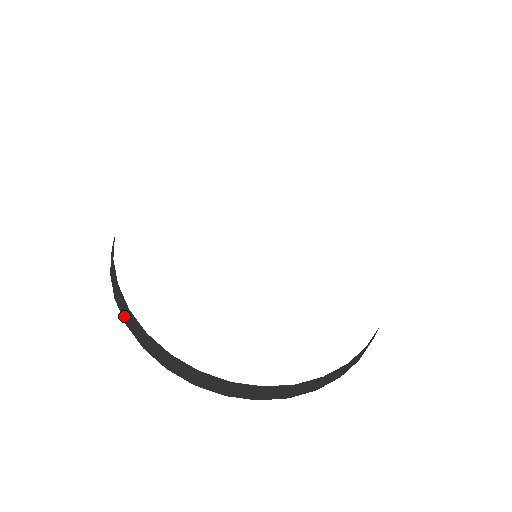
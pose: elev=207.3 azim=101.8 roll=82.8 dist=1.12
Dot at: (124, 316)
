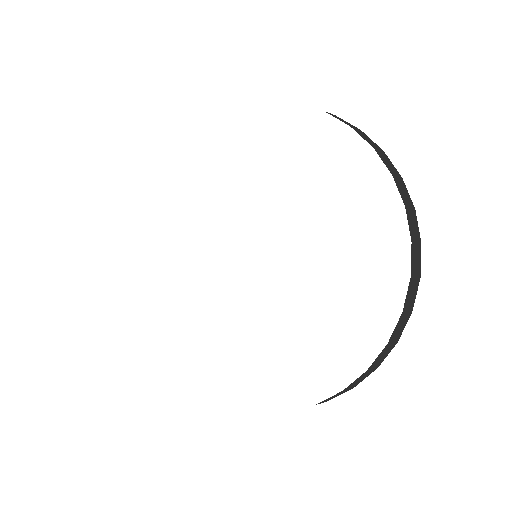
Dot at: occluded
